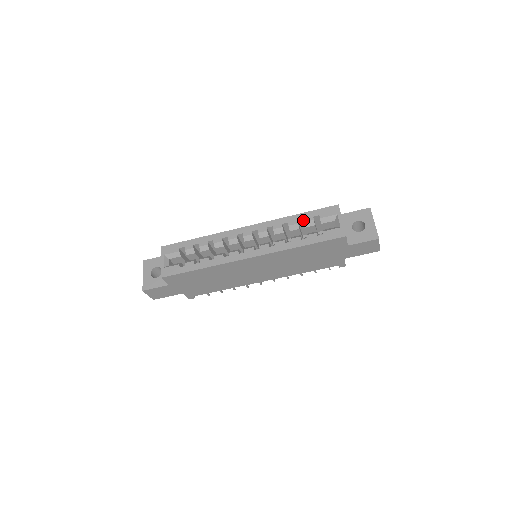
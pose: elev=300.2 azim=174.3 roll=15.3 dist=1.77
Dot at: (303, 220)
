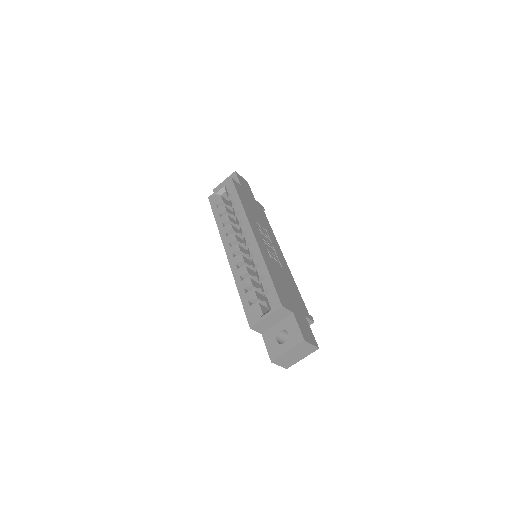
Dot at: (266, 280)
